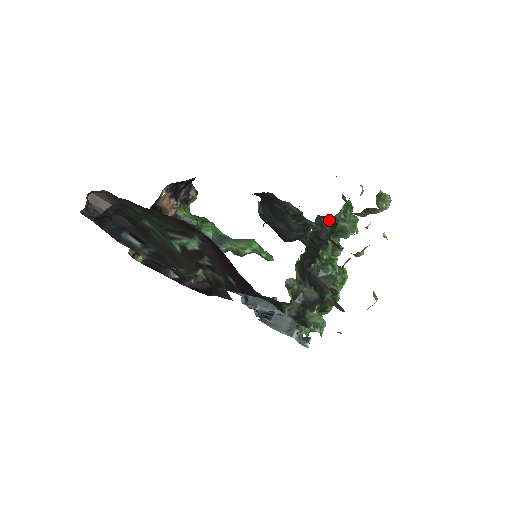
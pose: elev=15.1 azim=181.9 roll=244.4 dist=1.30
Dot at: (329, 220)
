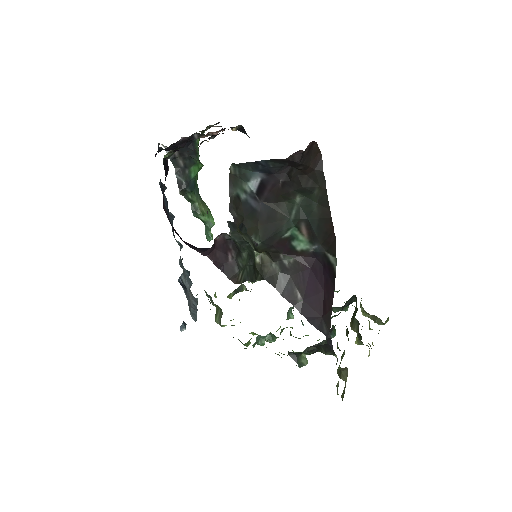
Dot at: (353, 301)
